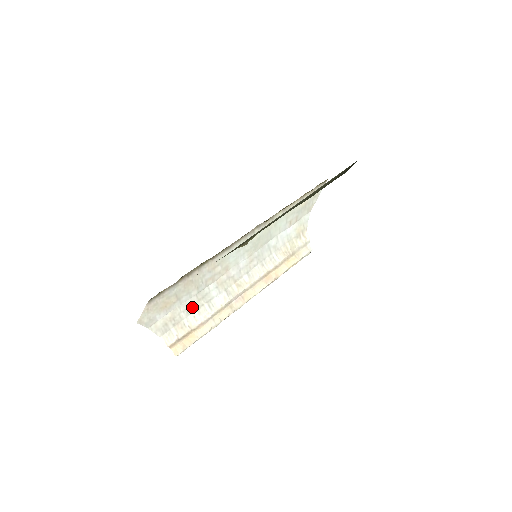
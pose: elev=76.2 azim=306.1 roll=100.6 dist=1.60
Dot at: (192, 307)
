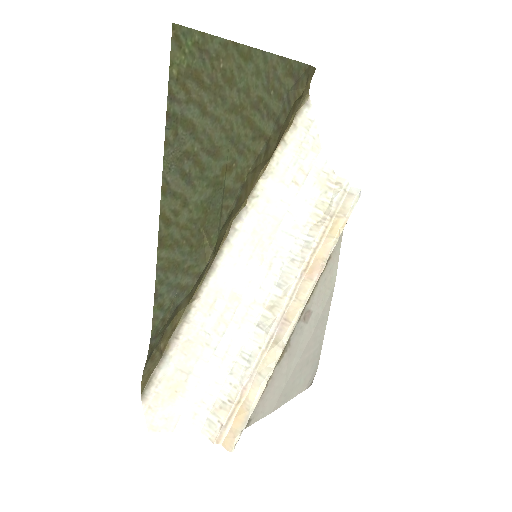
Dot at: (219, 373)
